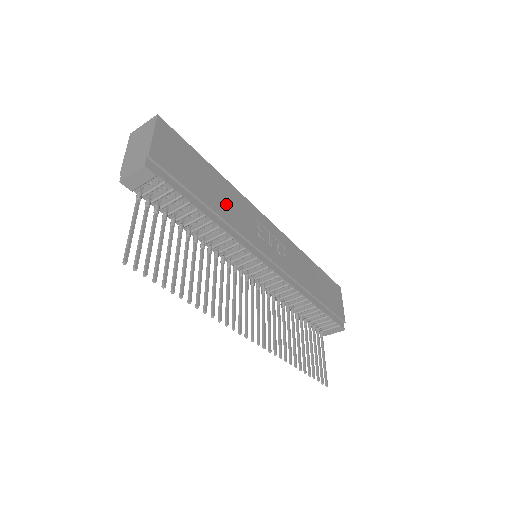
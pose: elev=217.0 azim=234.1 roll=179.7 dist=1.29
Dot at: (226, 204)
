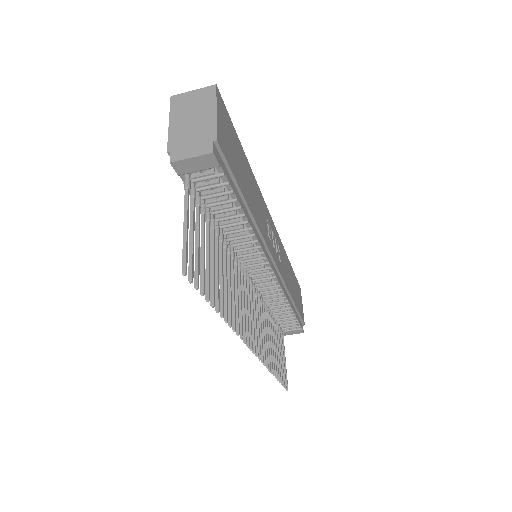
Dot at: (254, 201)
